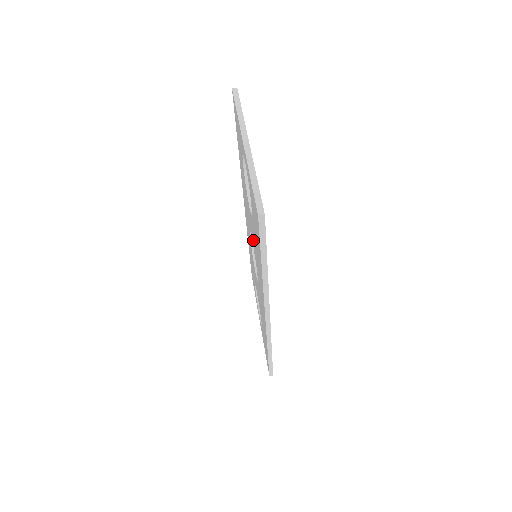
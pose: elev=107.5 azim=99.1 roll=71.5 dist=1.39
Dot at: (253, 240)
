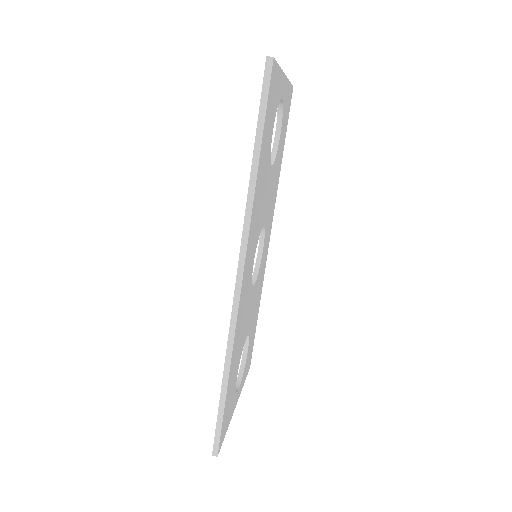
Dot at: occluded
